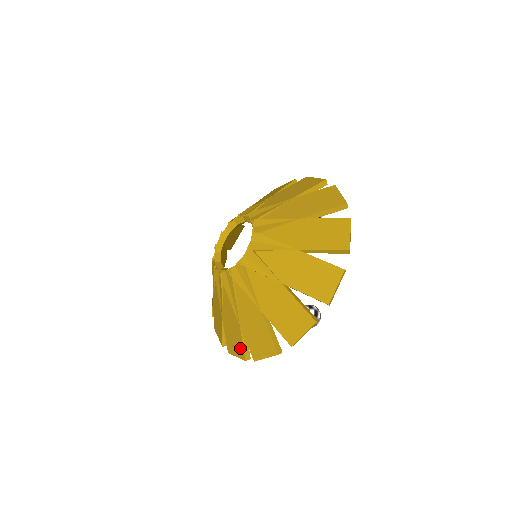
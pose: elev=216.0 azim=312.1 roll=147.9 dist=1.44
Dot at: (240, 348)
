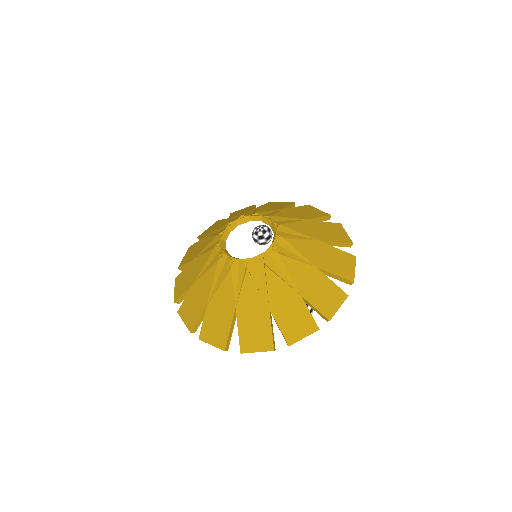
Dot at: (308, 321)
